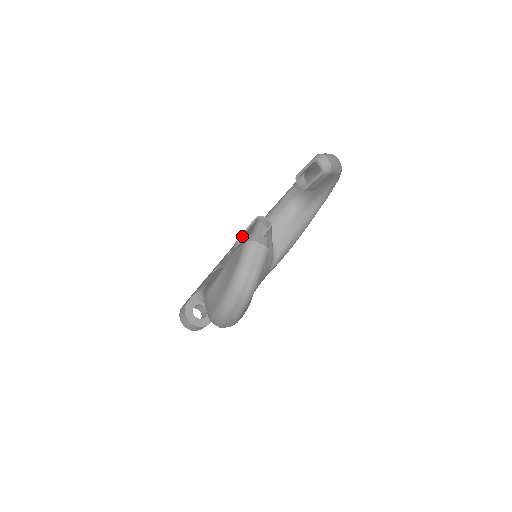
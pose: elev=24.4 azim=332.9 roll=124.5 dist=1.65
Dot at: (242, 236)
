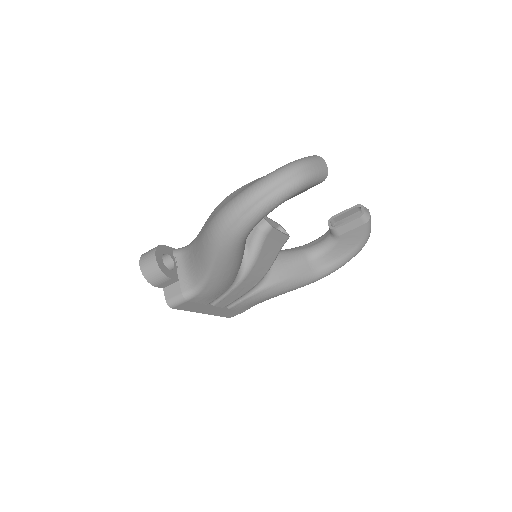
Dot at: (265, 217)
